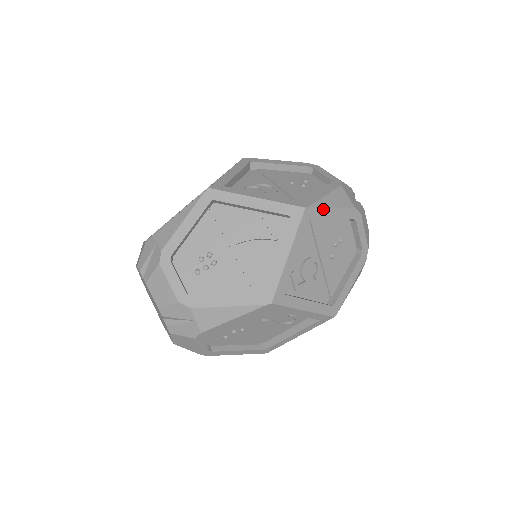
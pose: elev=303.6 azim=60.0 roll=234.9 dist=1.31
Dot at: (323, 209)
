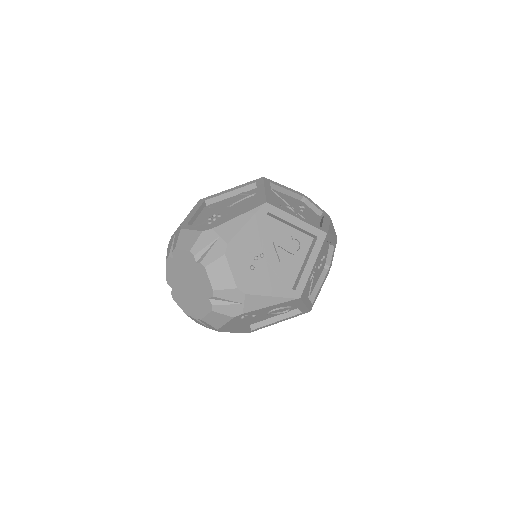
Dot at: (277, 183)
